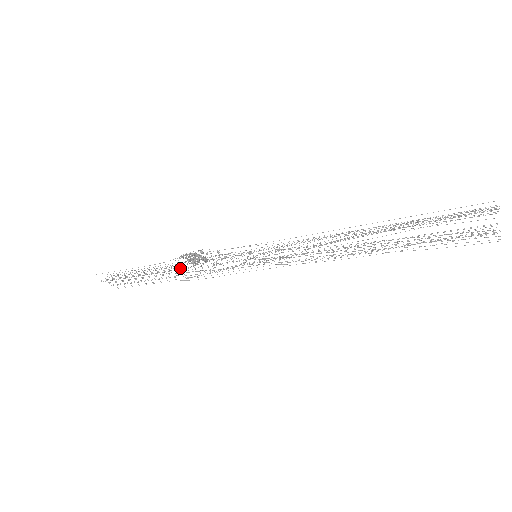
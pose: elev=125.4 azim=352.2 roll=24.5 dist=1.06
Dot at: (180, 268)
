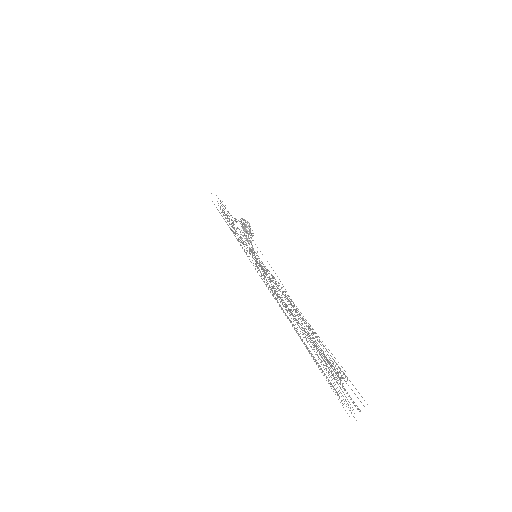
Dot at: occluded
